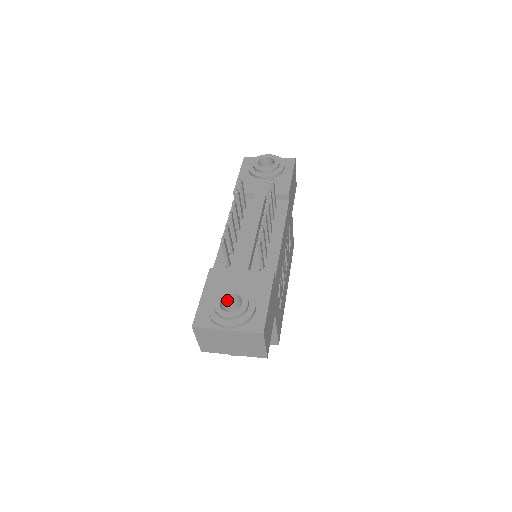
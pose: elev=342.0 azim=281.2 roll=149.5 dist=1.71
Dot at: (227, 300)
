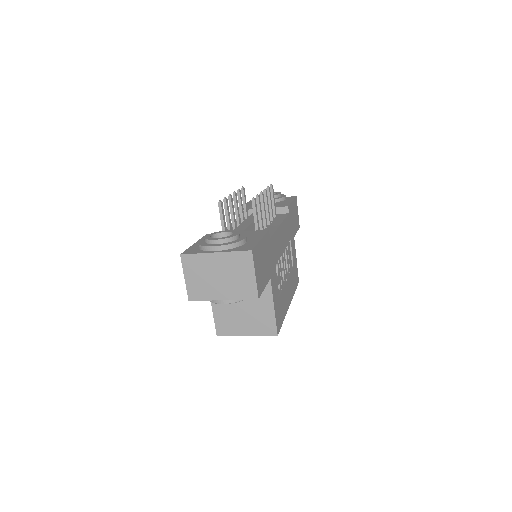
Dot at: occluded
